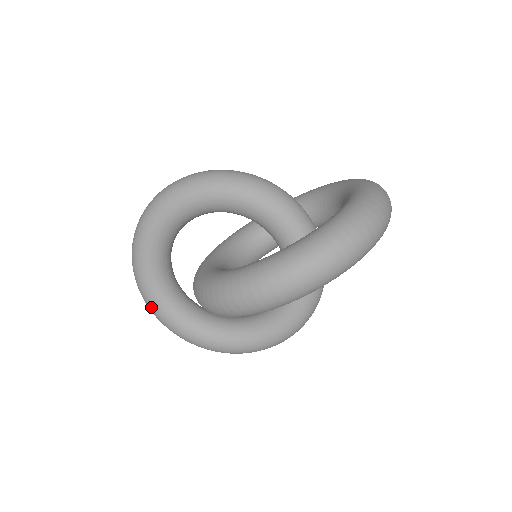
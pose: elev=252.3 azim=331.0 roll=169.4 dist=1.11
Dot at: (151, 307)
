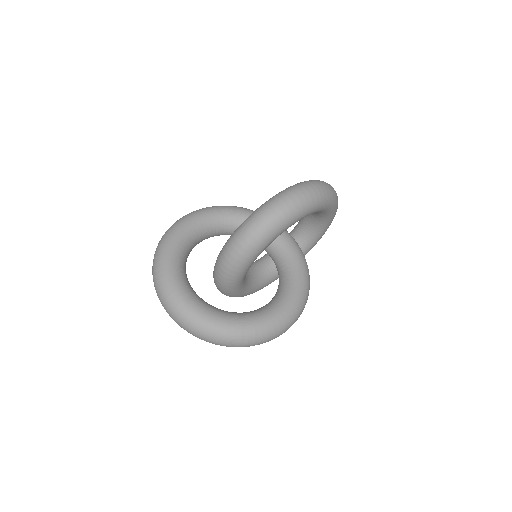
Dot at: (175, 298)
